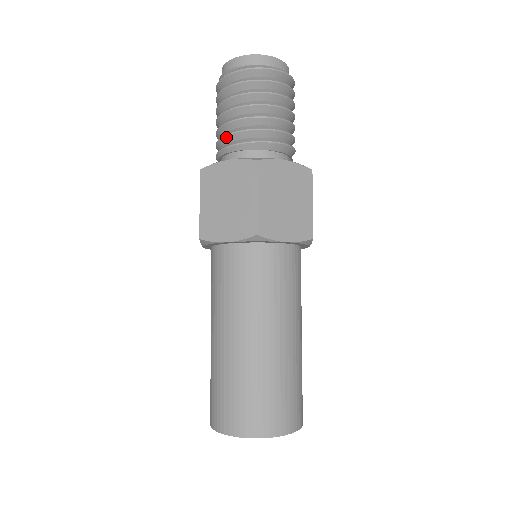
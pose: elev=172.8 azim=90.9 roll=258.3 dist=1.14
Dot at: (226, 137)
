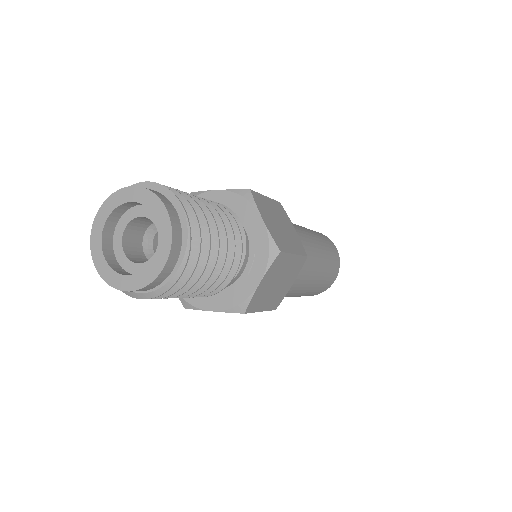
Dot at: occluded
